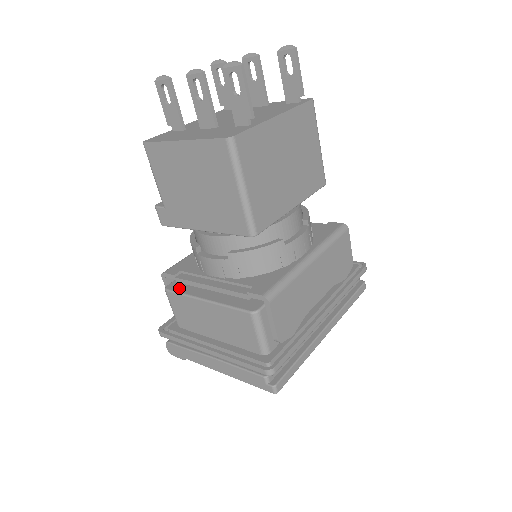
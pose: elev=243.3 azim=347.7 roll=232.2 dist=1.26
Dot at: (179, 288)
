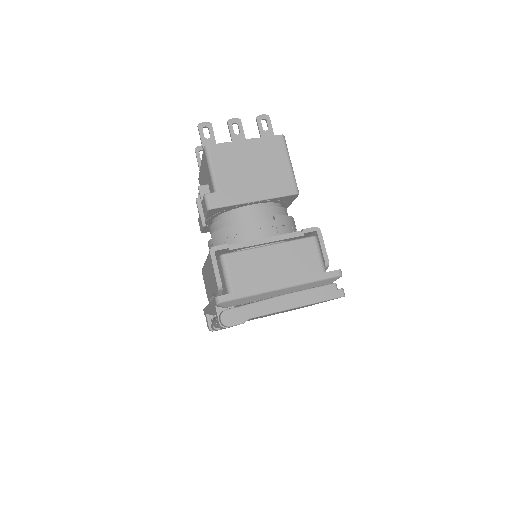
Dot at: (235, 252)
